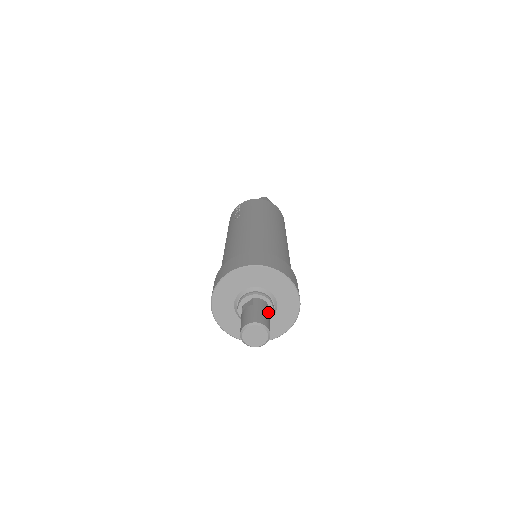
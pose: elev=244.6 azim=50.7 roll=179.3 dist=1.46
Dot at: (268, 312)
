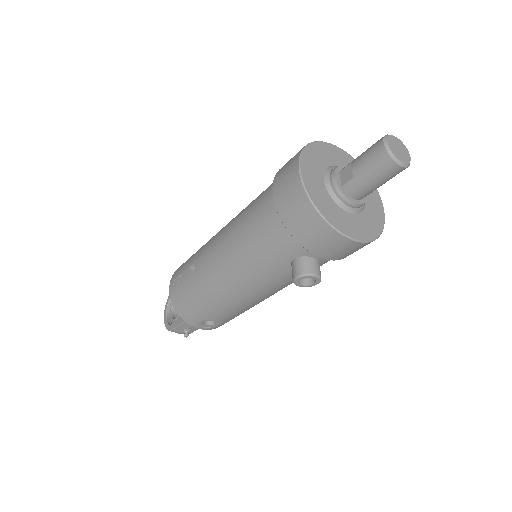
Dot at: occluded
